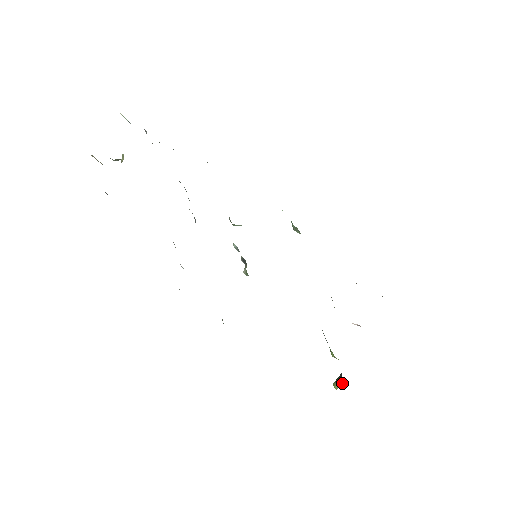
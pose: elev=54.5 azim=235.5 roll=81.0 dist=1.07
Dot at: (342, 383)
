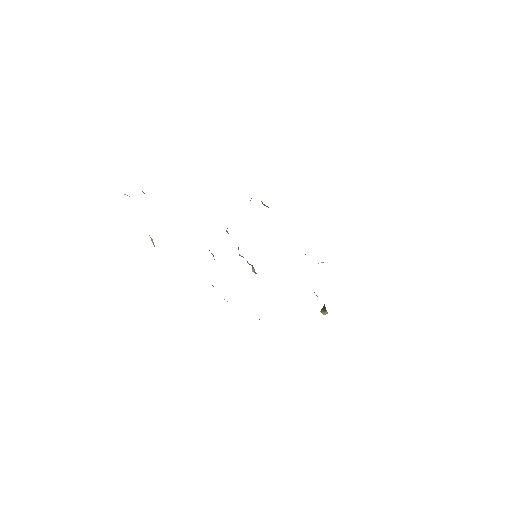
Dot at: (327, 313)
